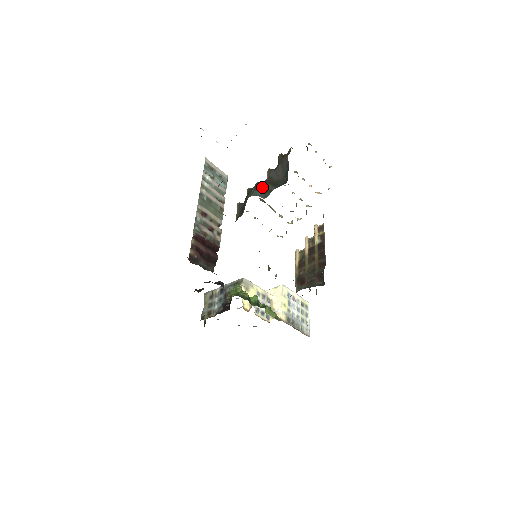
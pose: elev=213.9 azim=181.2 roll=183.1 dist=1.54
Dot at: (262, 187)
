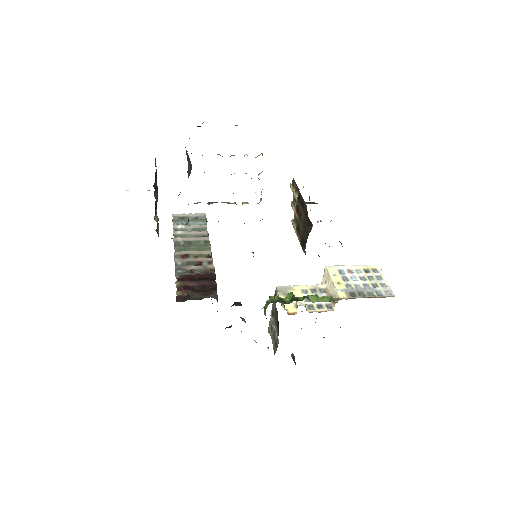
Dot at: occluded
